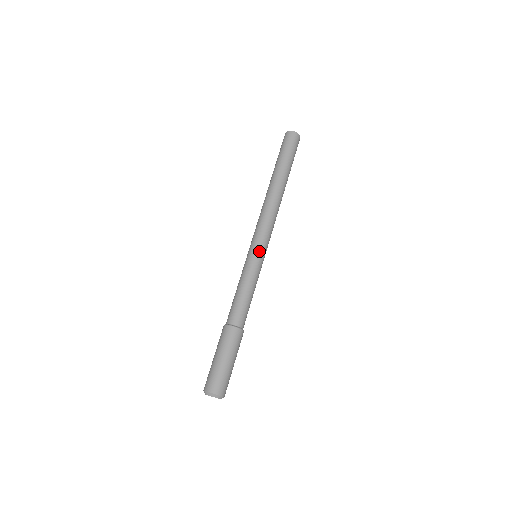
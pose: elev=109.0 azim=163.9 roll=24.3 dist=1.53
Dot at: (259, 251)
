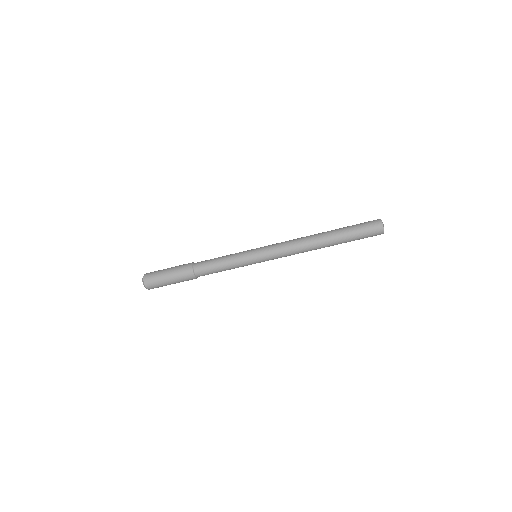
Dot at: (258, 259)
